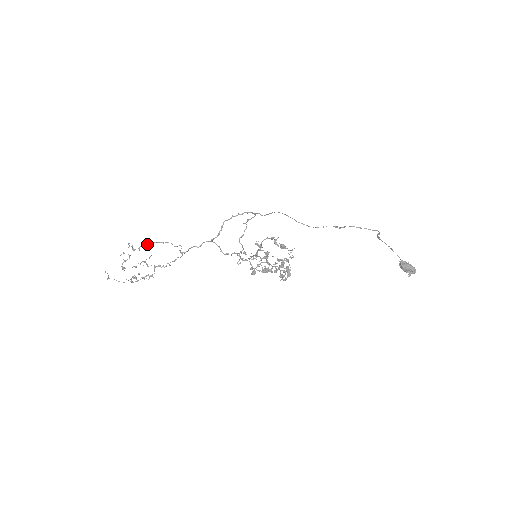
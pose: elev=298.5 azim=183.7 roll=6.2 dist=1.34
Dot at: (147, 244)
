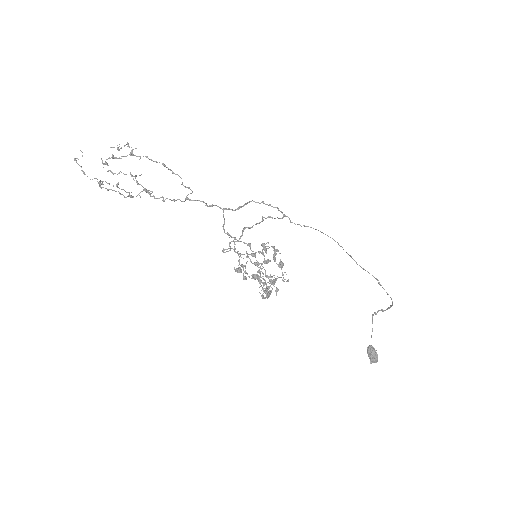
Dot at: occluded
